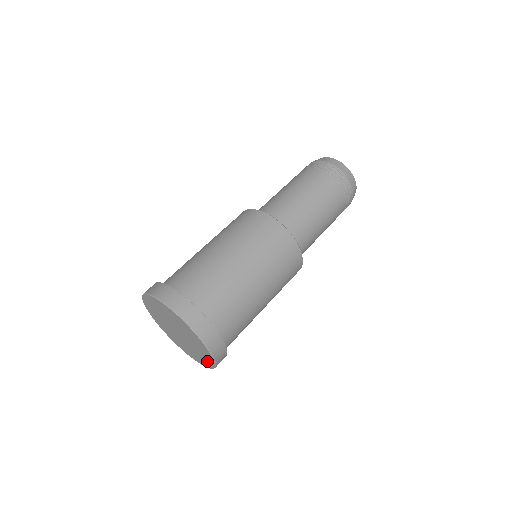
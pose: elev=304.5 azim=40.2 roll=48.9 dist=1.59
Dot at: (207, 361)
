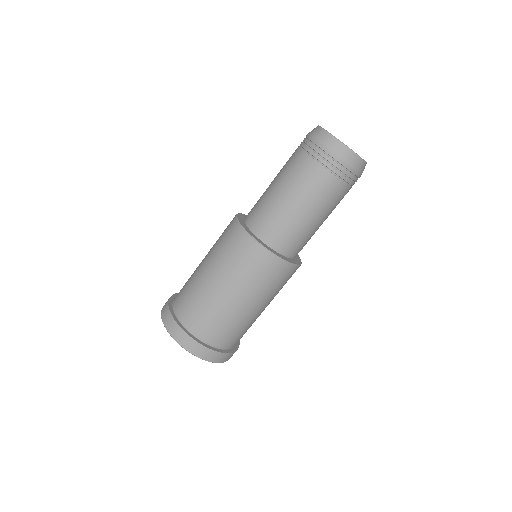
Dot at: occluded
